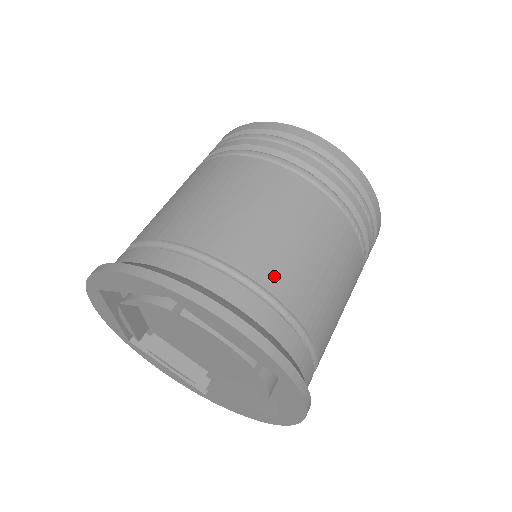
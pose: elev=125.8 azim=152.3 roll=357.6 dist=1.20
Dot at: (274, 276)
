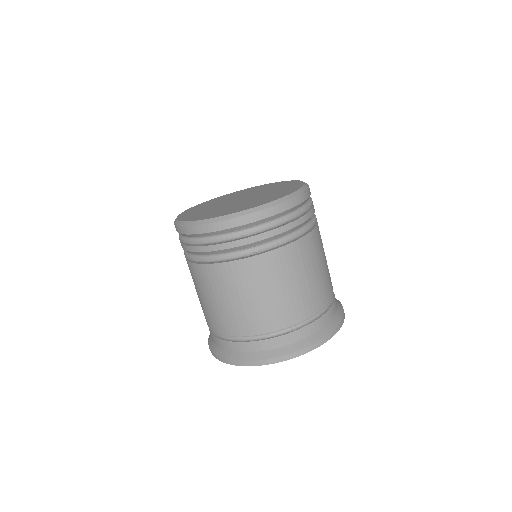
Dot at: (246, 327)
